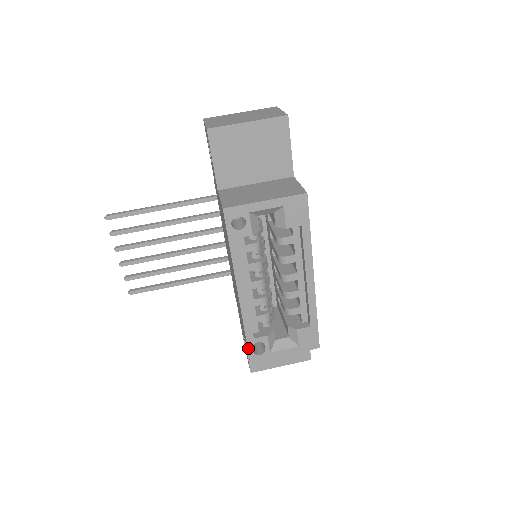
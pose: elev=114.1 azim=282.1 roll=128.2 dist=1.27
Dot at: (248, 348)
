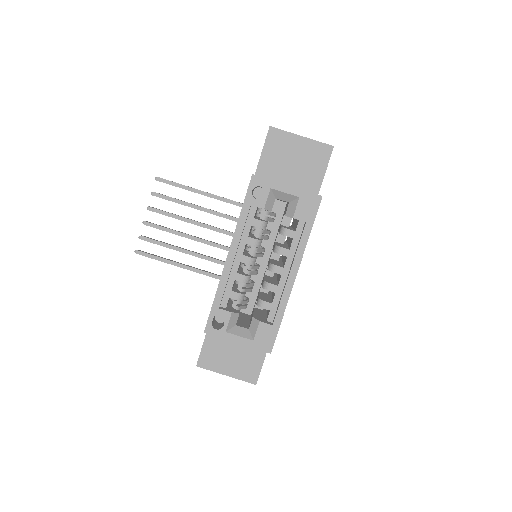
Dot at: (209, 316)
